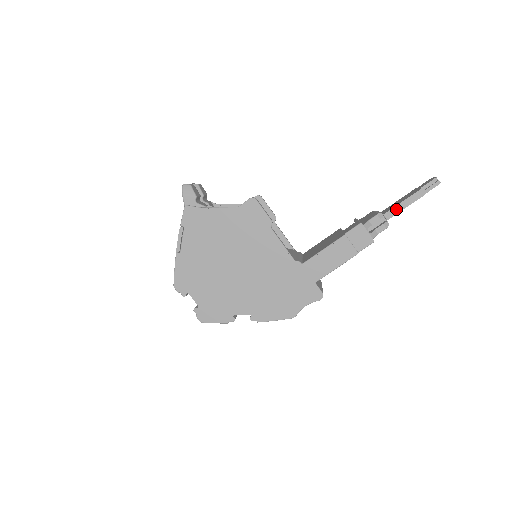
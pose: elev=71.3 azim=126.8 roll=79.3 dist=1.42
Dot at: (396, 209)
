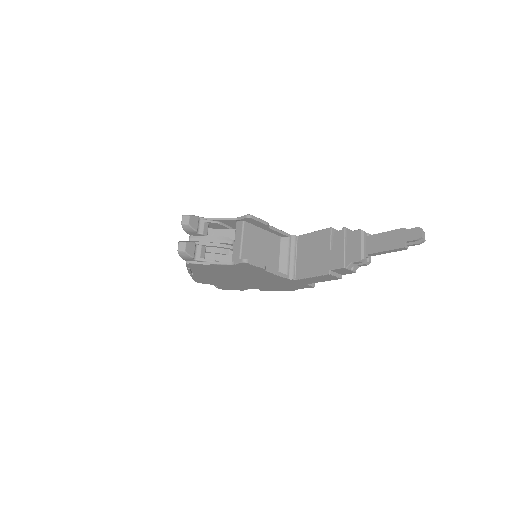
Dot at: (379, 253)
